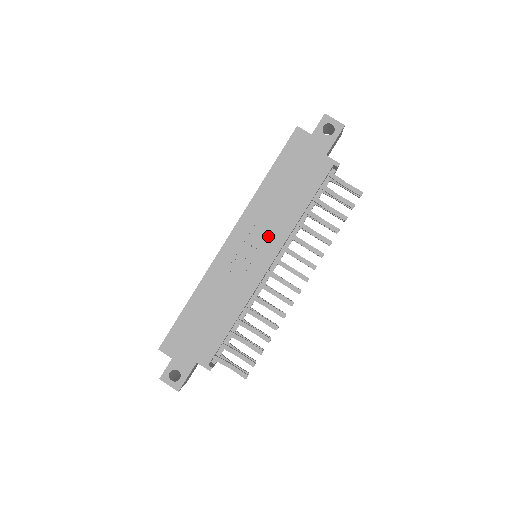
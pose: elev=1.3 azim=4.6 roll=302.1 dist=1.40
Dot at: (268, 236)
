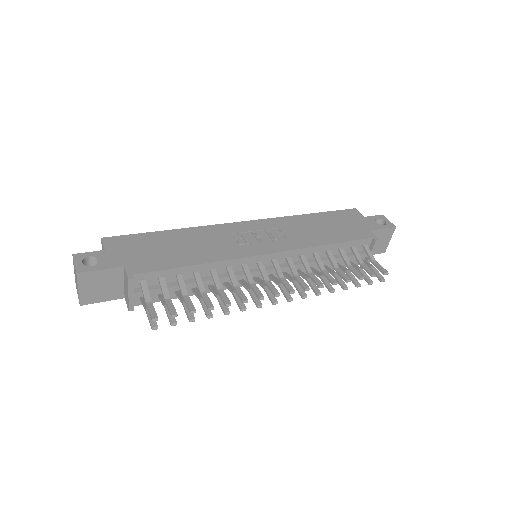
Dot at: (282, 239)
